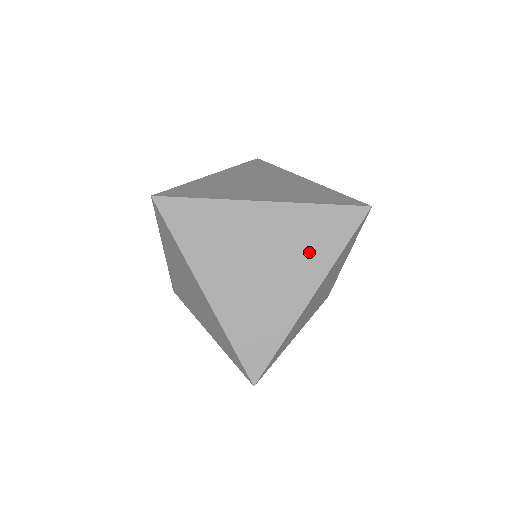
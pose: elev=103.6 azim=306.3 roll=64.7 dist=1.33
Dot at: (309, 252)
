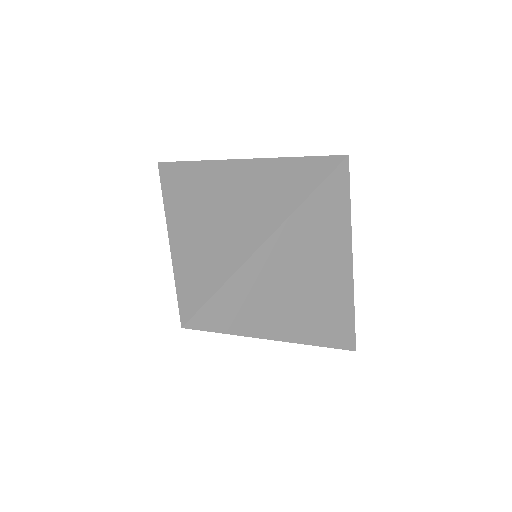
Dot at: occluded
